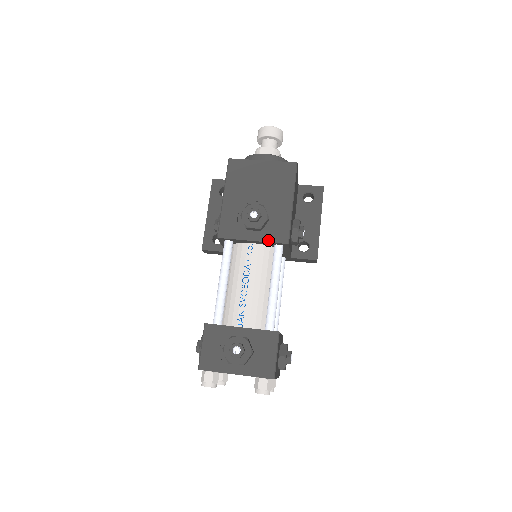
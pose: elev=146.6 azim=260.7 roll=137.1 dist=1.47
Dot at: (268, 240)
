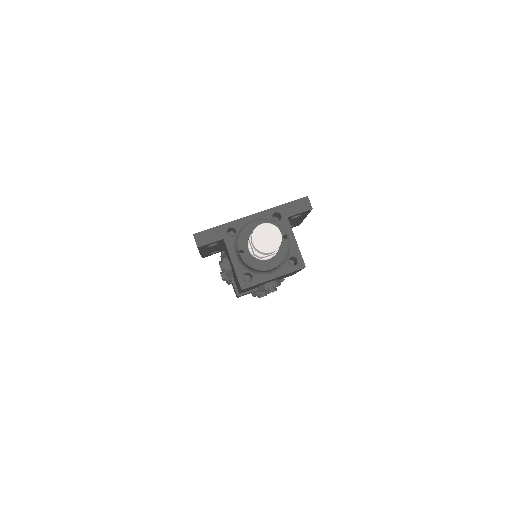
Dot at: occluded
